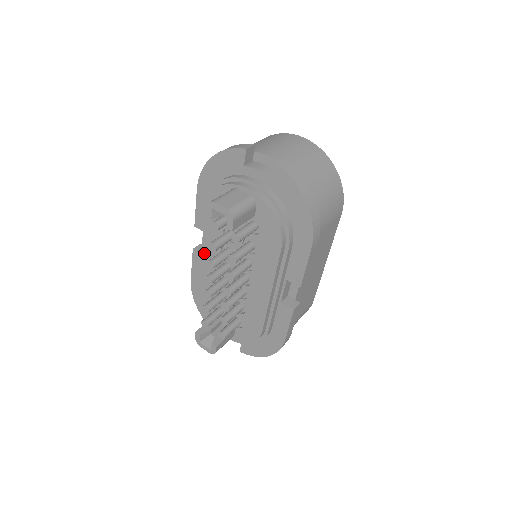
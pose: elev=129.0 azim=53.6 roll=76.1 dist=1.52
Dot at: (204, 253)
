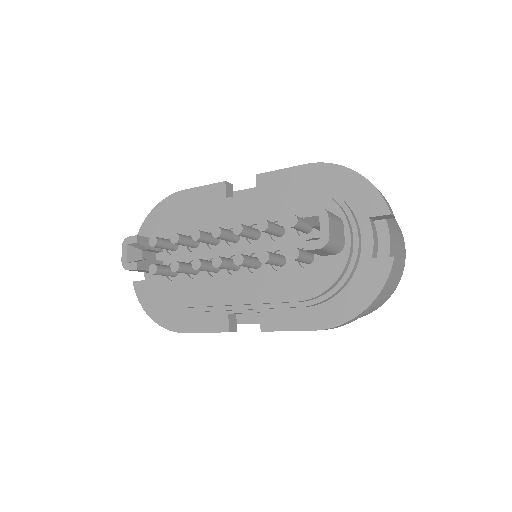
Dot at: (235, 203)
